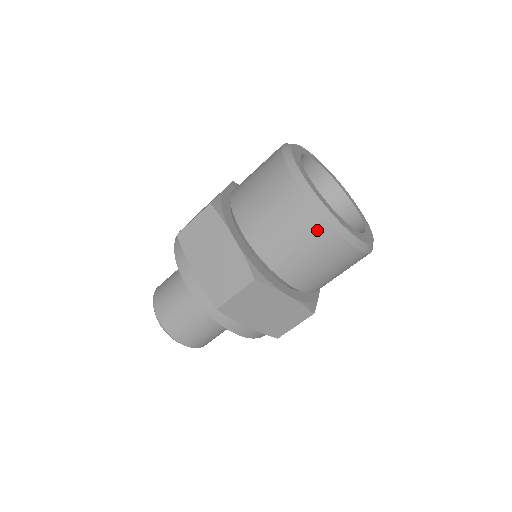
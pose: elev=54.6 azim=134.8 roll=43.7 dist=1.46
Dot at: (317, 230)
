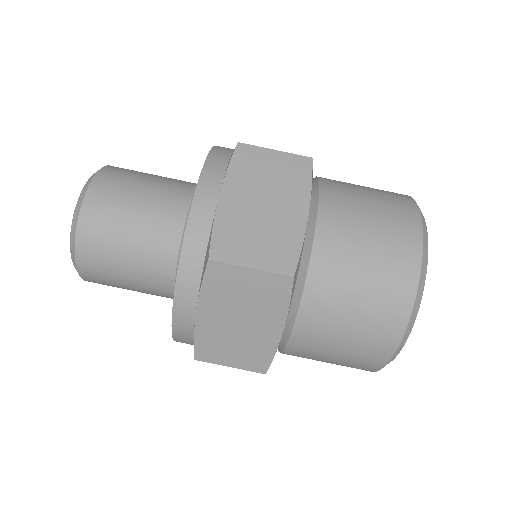
Dot at: (402, 205)
